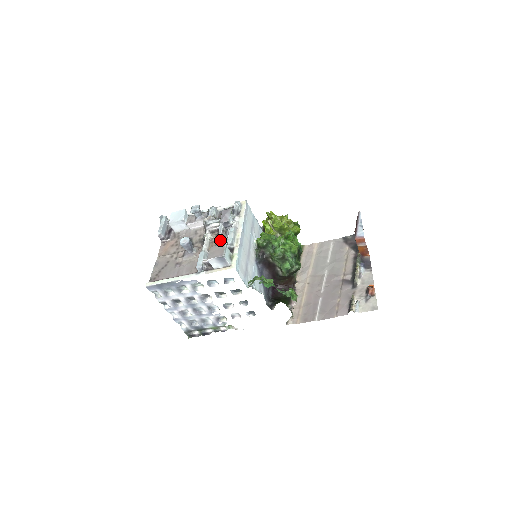
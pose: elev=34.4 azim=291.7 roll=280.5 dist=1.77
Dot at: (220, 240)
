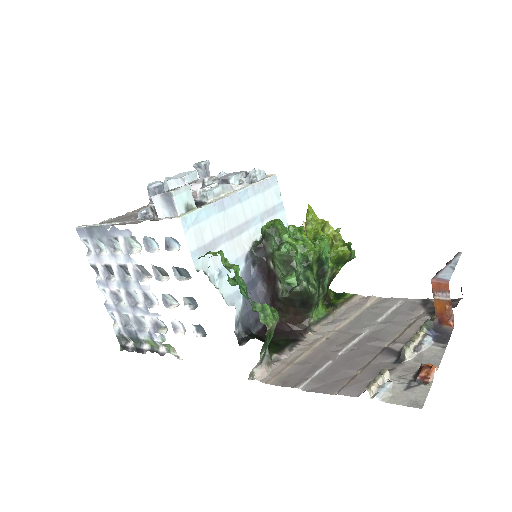
Dot at: occluded
